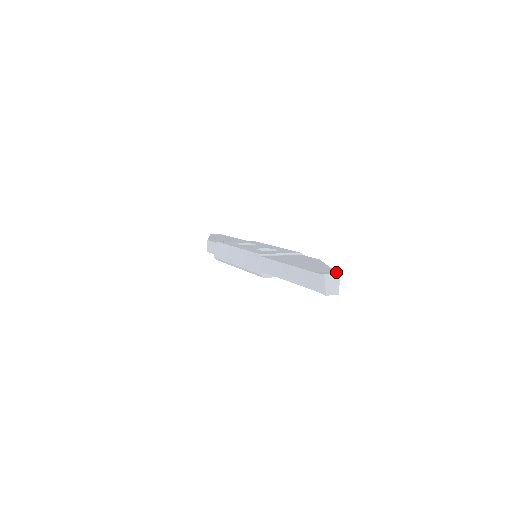
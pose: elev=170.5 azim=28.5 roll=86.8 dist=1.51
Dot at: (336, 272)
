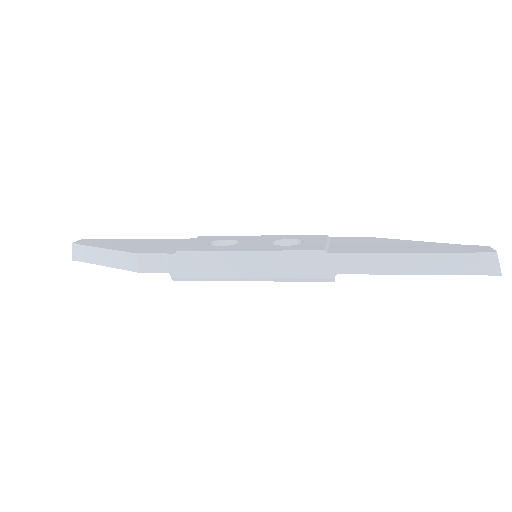
Dot at: (477, 245)
